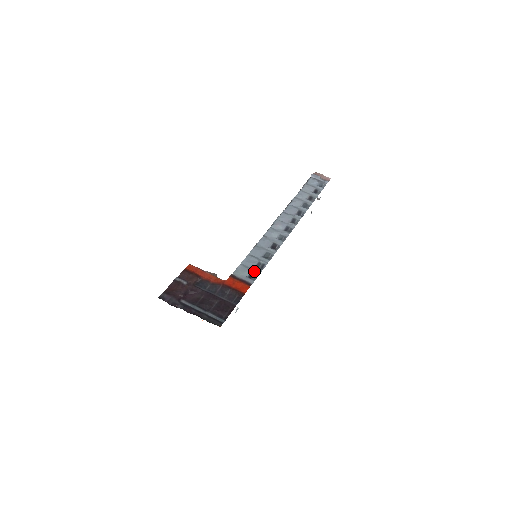
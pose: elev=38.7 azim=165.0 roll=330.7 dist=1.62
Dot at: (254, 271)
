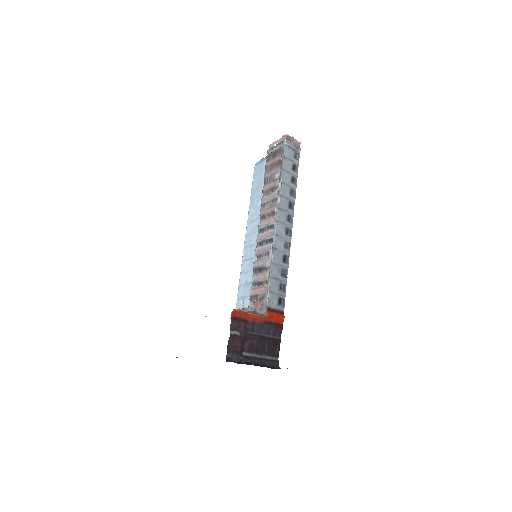
Dot at: (281, 296)
